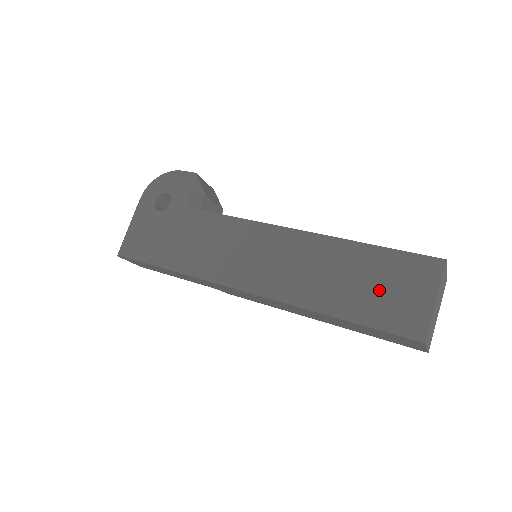
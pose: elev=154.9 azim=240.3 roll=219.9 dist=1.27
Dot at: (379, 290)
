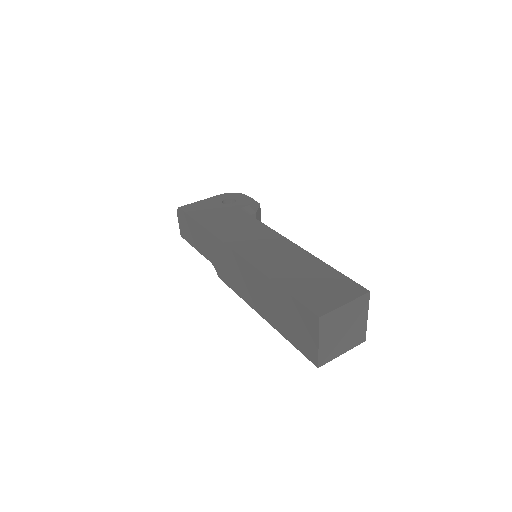
Dot at: (315, 285)
